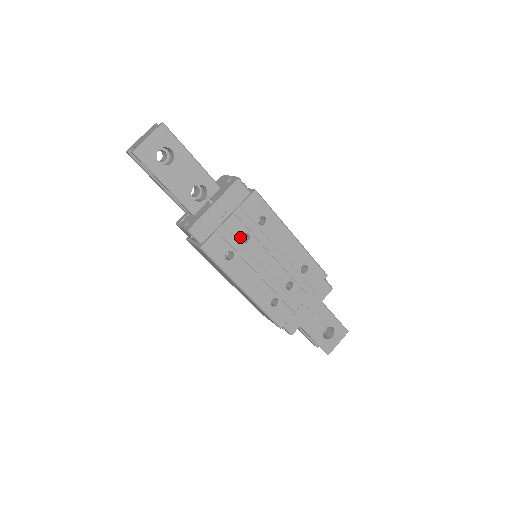
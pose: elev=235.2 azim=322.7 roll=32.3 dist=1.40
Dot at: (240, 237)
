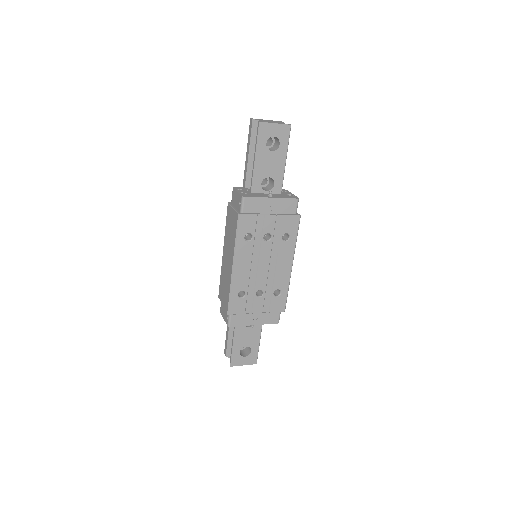
Dot at: (265, 233)
